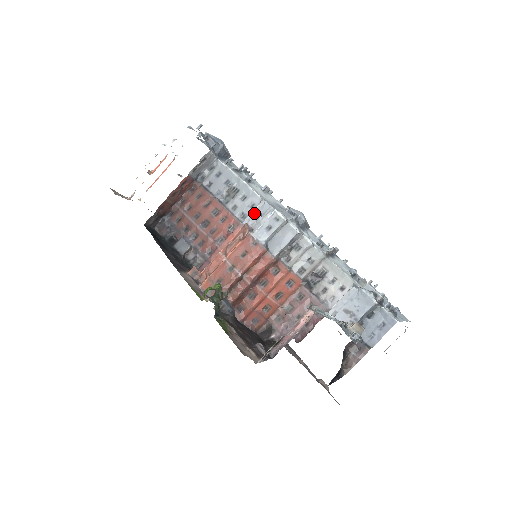
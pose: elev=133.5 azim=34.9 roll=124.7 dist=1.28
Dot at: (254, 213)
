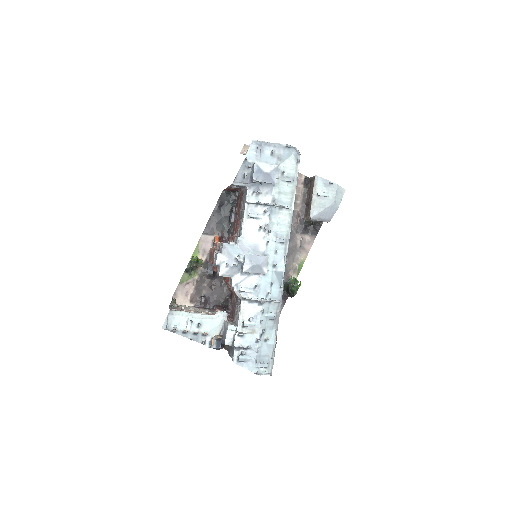
Dot at: occluded
